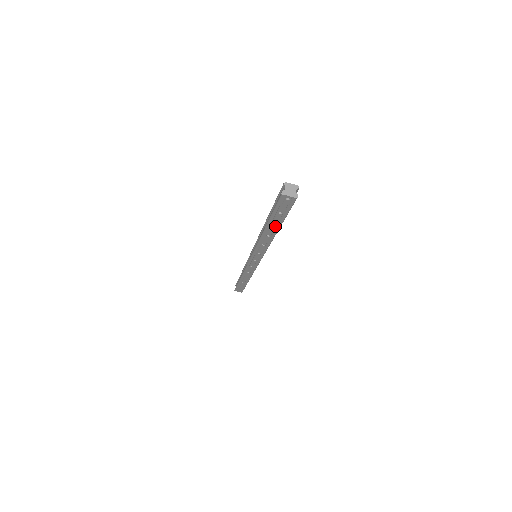
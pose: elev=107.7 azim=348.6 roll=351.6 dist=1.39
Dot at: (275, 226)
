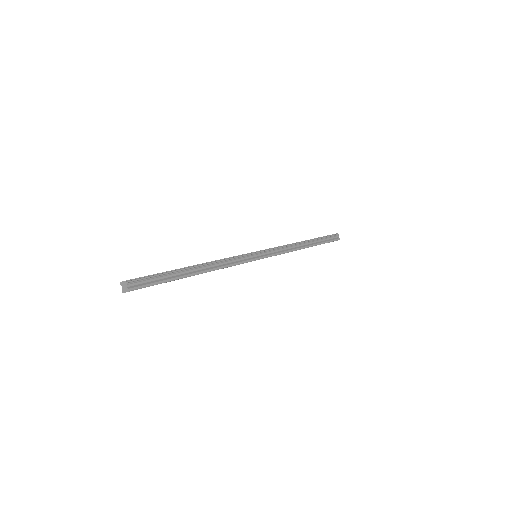
Dot at: occluded
